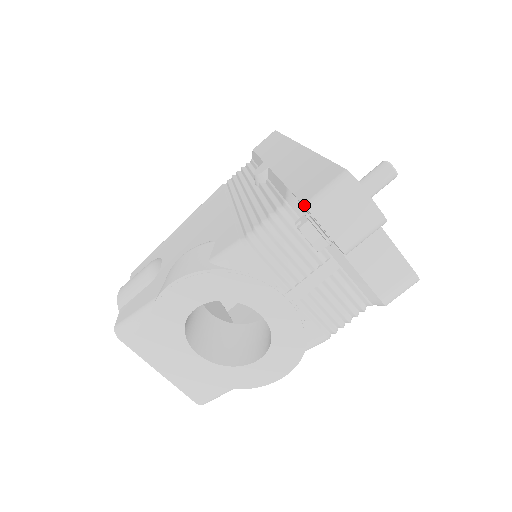
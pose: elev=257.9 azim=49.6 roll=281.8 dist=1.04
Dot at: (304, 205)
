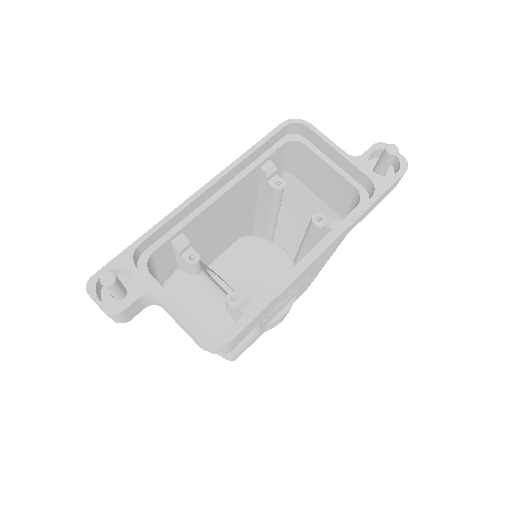
Dot at: occluded
